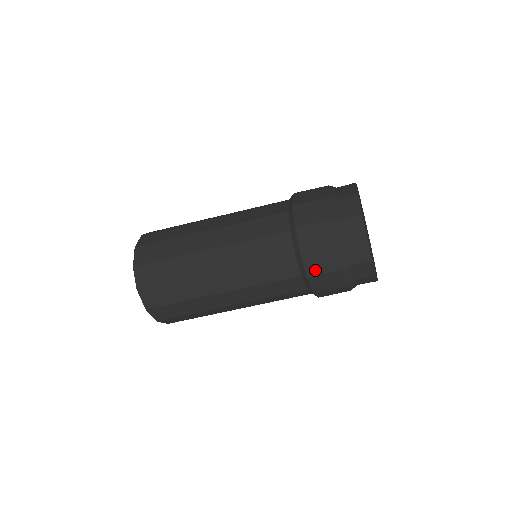
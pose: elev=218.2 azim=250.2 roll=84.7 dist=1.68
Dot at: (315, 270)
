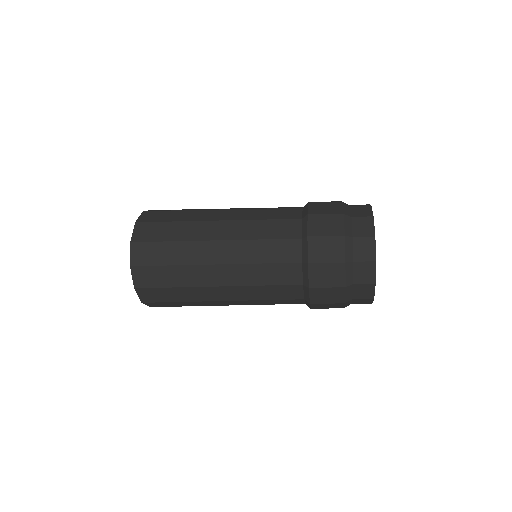
Dot at: (318, 282)
